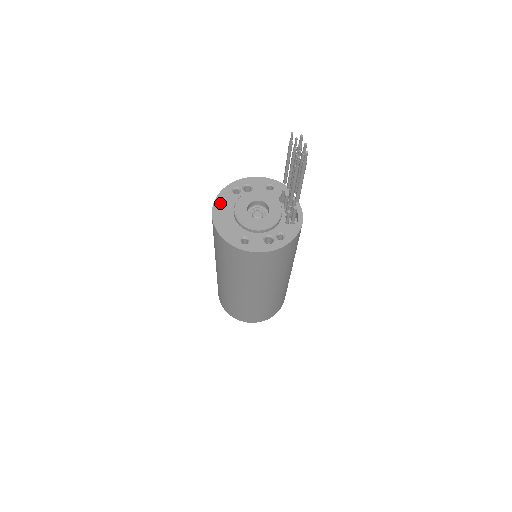
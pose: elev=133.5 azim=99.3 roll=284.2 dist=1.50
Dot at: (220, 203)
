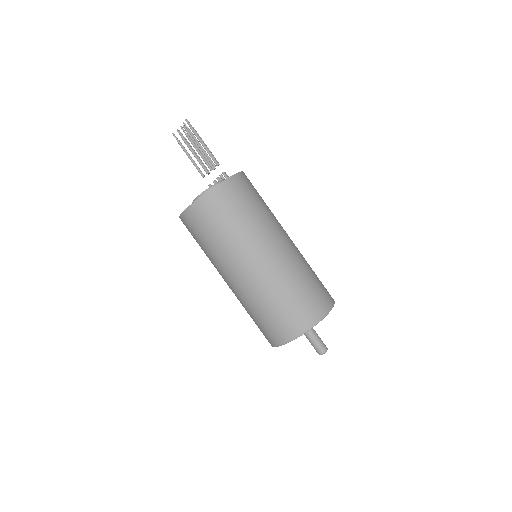
Dot at: occluded
